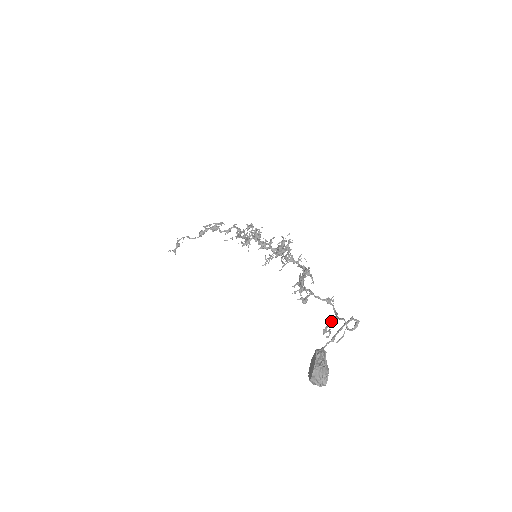
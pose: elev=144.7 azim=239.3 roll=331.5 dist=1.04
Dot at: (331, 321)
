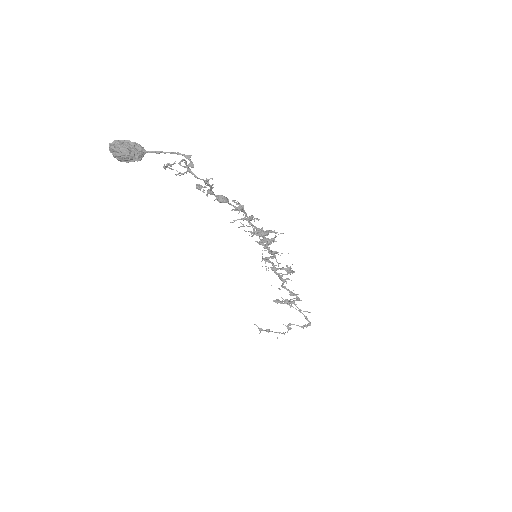
Dot at: (184, 173)
